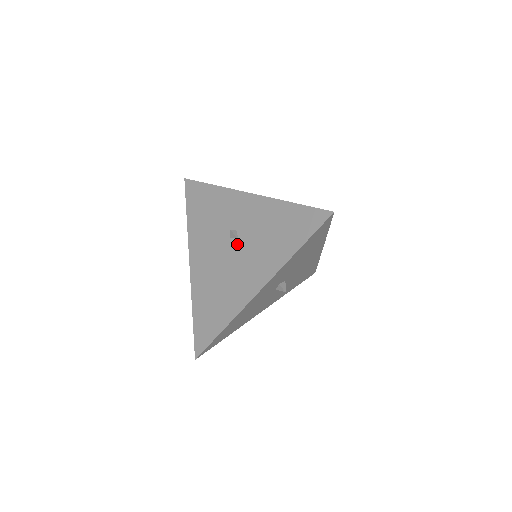
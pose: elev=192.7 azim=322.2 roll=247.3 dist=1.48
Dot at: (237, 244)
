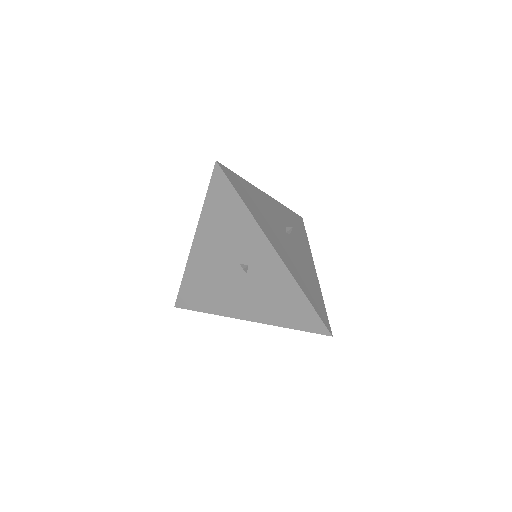
Dot at: (244, 276)
